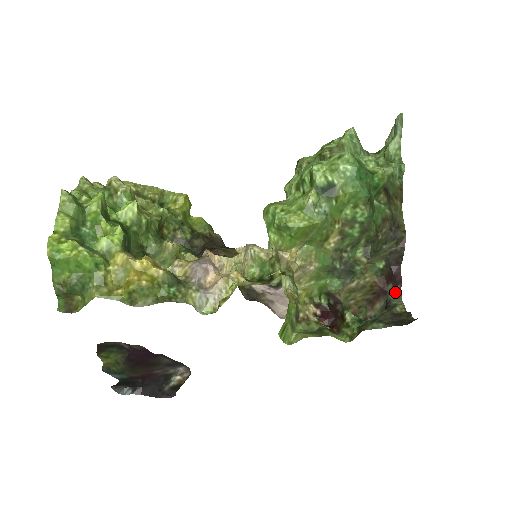
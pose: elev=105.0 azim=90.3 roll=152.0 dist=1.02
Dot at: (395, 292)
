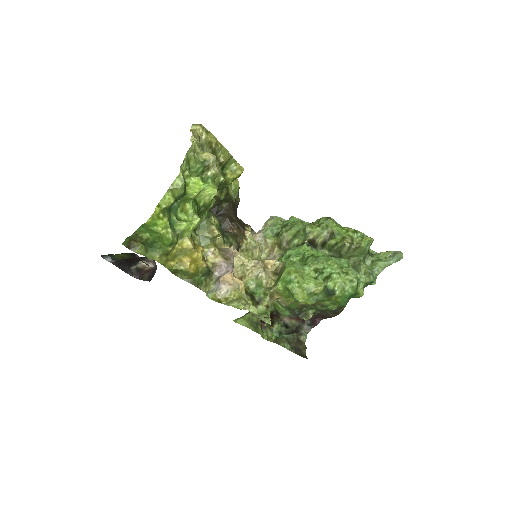
Dot at: (308, 327)
